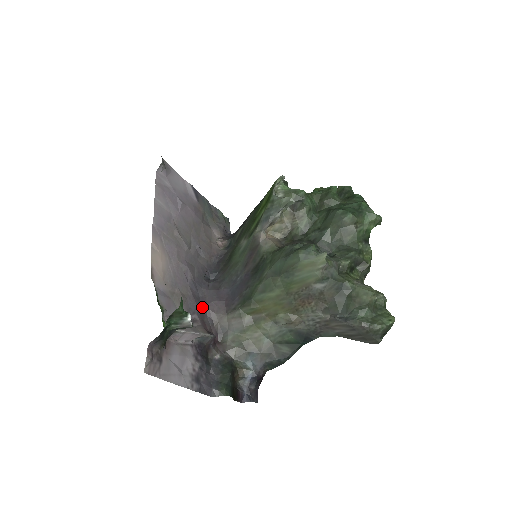
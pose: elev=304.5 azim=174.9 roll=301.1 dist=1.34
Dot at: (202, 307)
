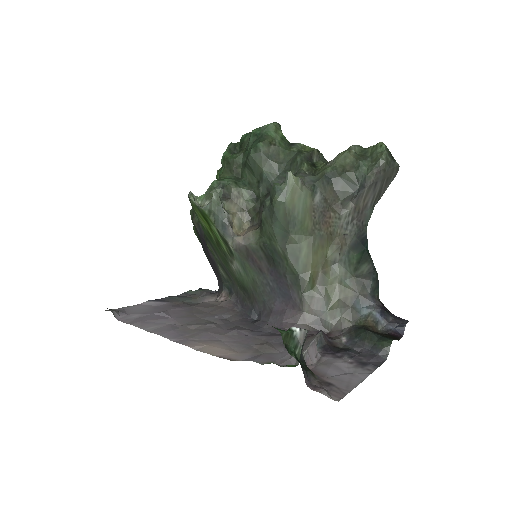
Dot at: occluded
